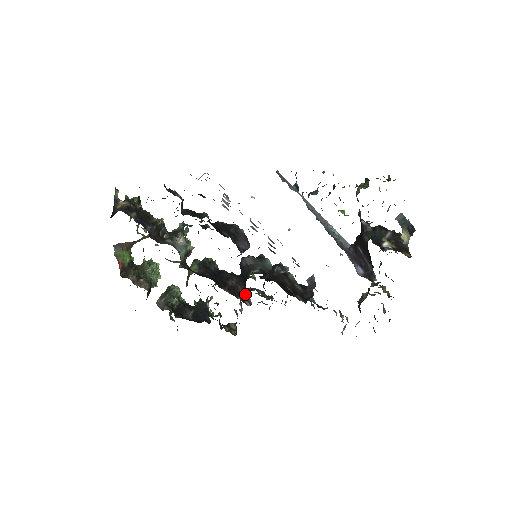
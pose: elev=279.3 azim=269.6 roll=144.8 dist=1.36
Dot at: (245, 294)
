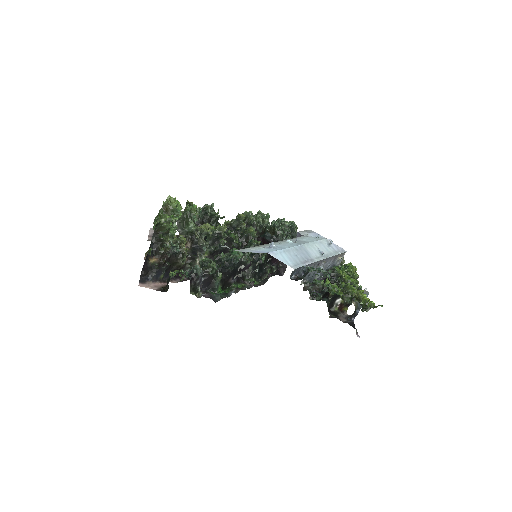
Dot at: occluded
